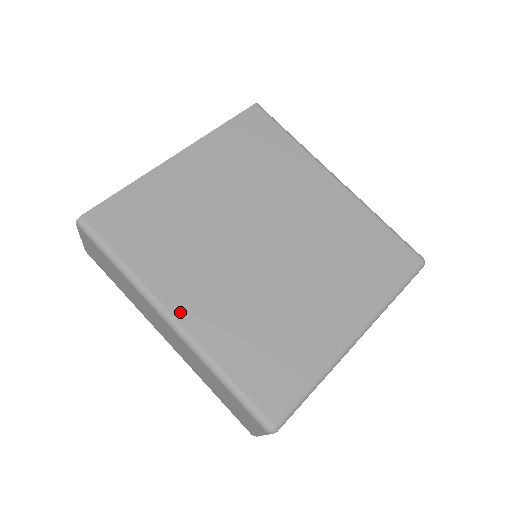
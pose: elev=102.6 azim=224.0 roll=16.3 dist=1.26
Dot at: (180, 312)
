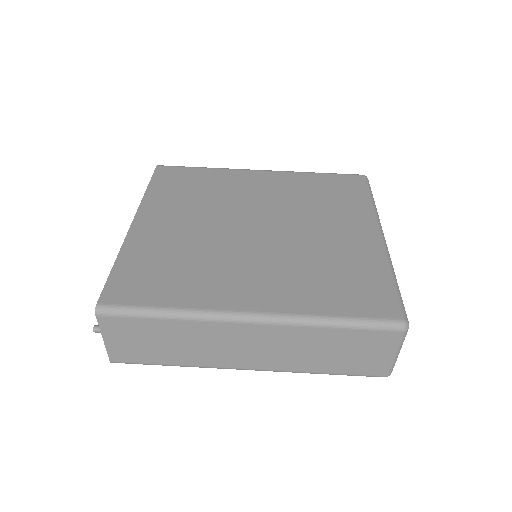
Dot at: (252, 306)
